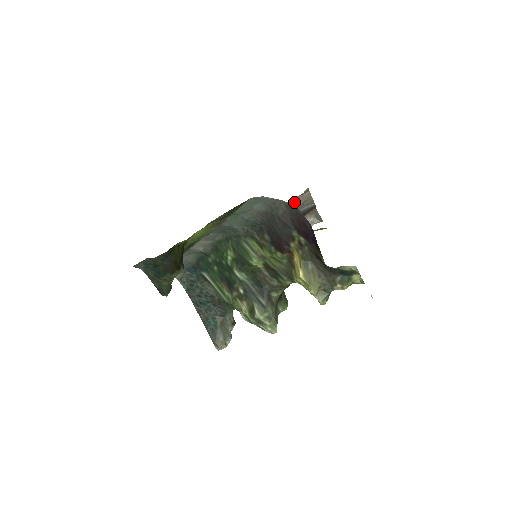
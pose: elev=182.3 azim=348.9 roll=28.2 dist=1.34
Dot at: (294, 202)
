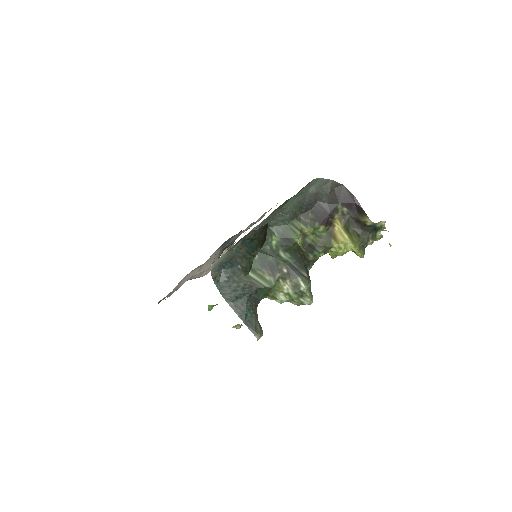
Dot at: occluded
